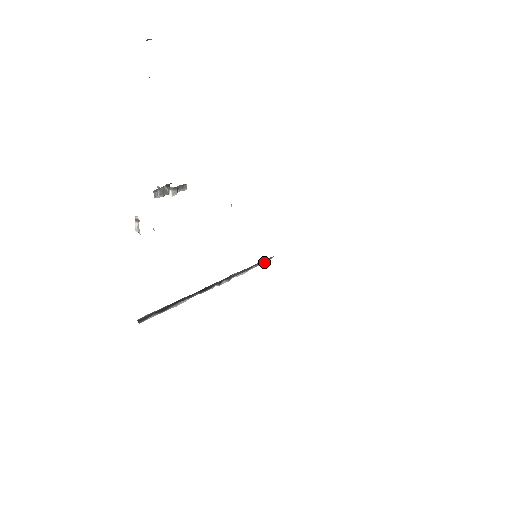
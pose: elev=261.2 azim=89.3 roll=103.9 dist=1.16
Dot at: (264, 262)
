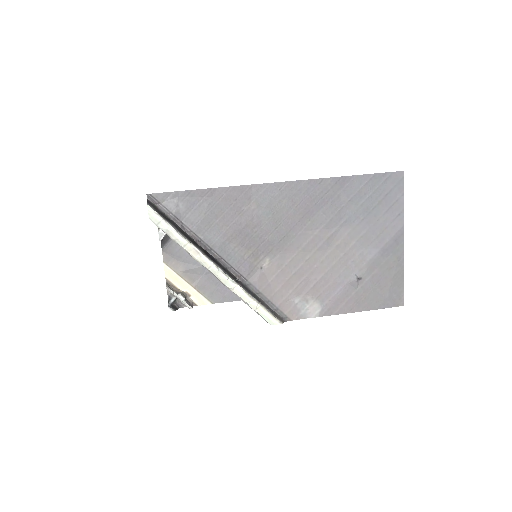
Dot at: (273, 316)
